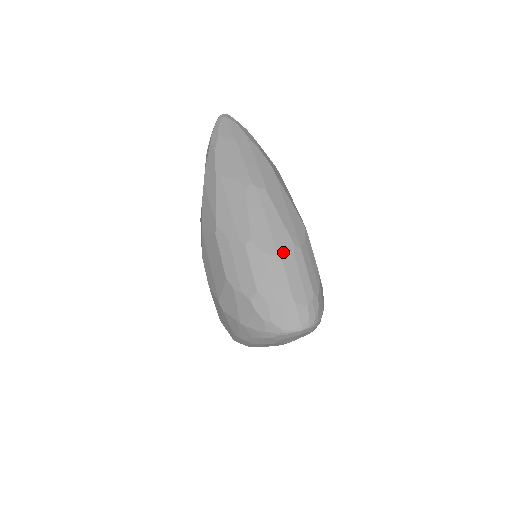
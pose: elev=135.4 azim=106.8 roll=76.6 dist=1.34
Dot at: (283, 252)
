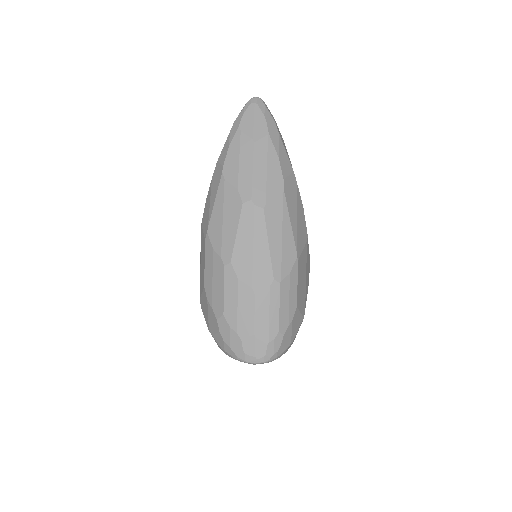
Dot at: (259, 284)
